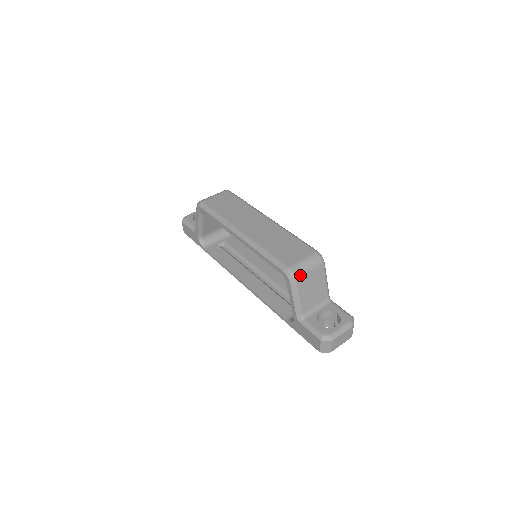
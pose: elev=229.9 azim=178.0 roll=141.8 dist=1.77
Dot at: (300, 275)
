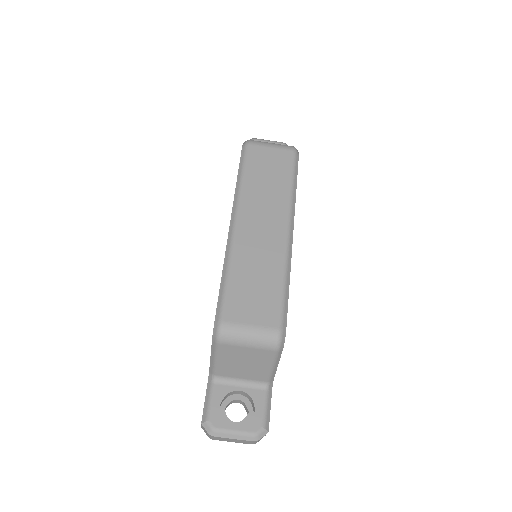
Dot at: (229, 342)
